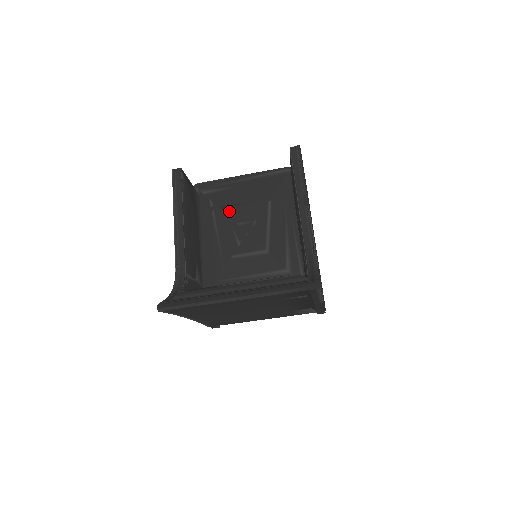
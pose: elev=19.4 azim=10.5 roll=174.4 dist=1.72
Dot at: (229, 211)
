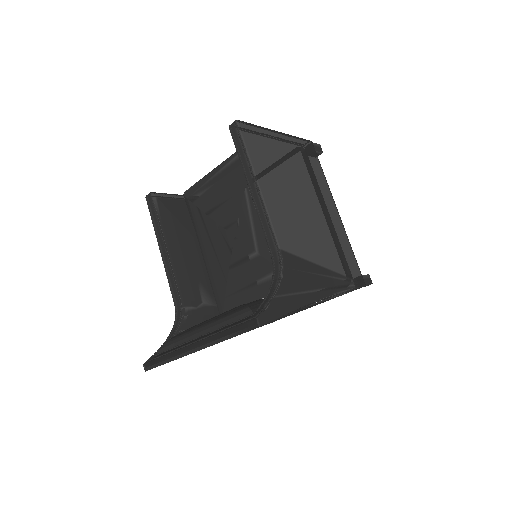
Dot at: (214, 216)
